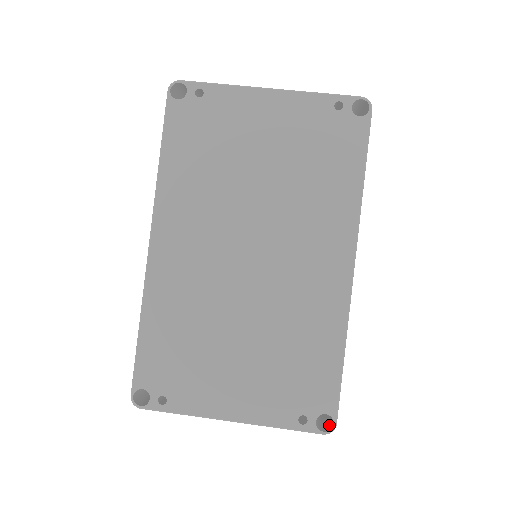
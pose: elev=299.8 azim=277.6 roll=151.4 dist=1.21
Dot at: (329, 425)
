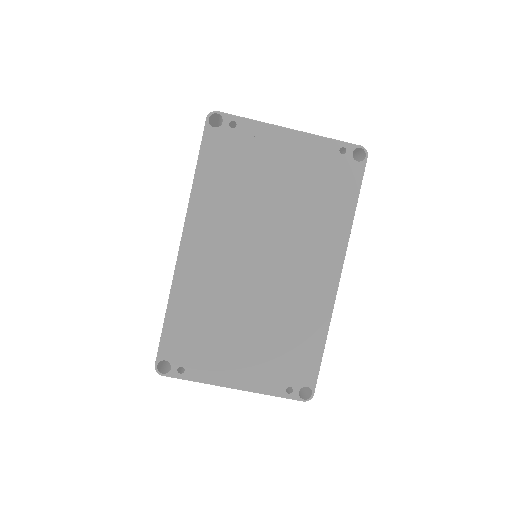
Dot at: (307, 395)
